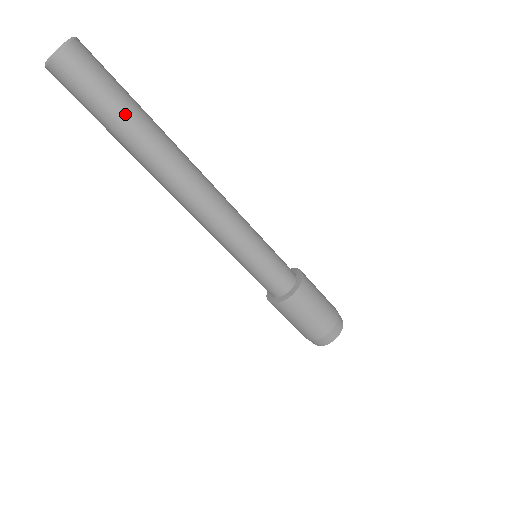
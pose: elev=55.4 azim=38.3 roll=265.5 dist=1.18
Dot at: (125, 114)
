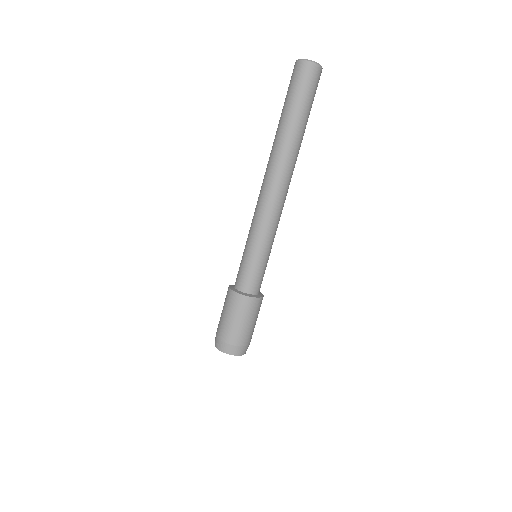
Dot at: (296, 115)
